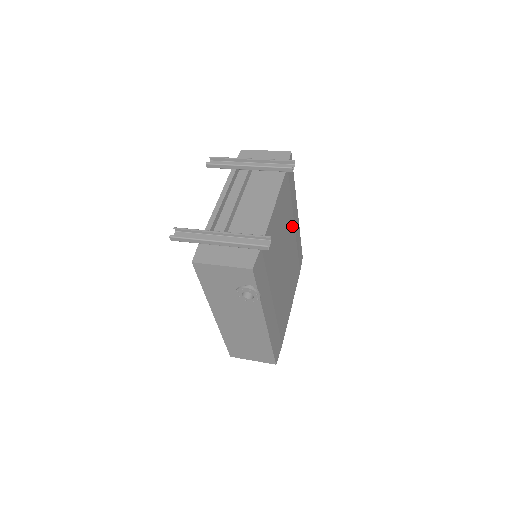
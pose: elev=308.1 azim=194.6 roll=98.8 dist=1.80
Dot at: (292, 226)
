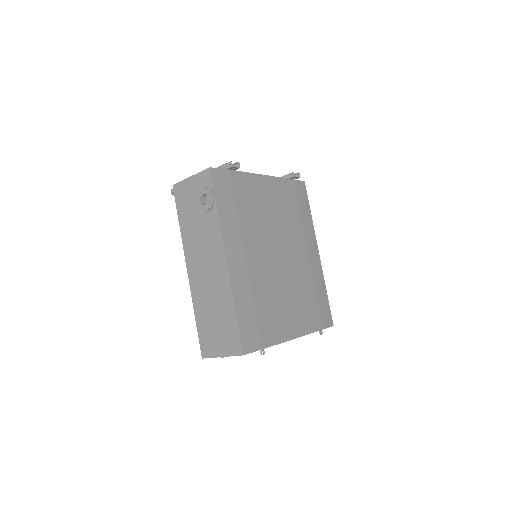
Dot at: (302, 246)
